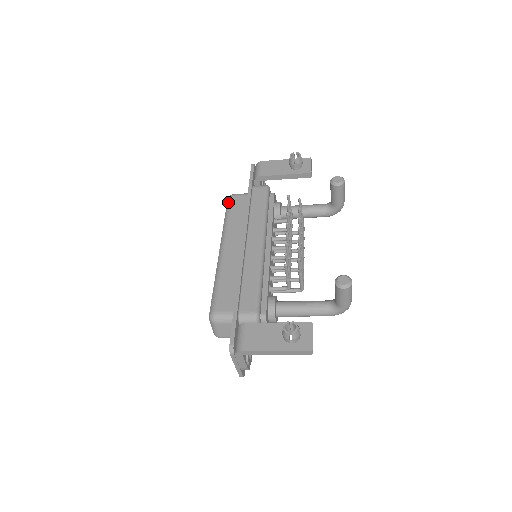
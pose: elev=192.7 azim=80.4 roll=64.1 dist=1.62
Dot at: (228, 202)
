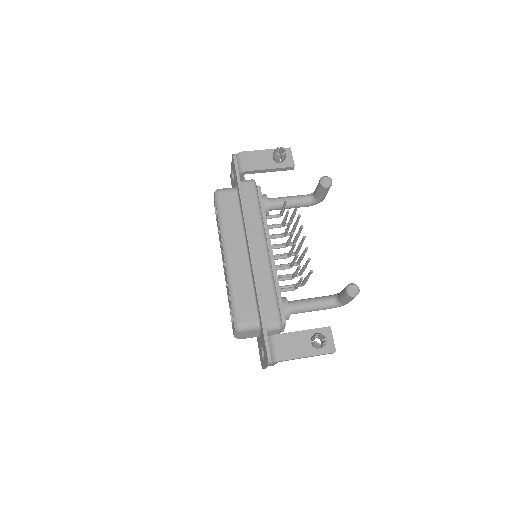
Dot at: (217, 200)
